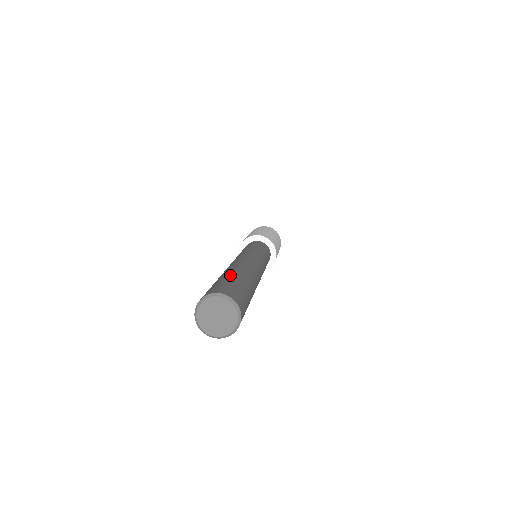
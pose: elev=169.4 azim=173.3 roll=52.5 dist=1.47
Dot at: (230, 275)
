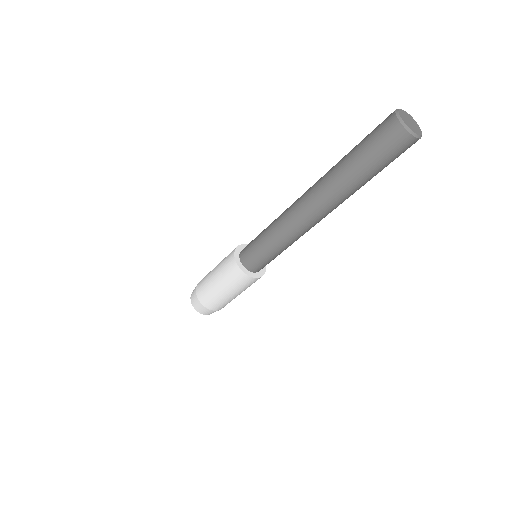
Dot at: occluded
